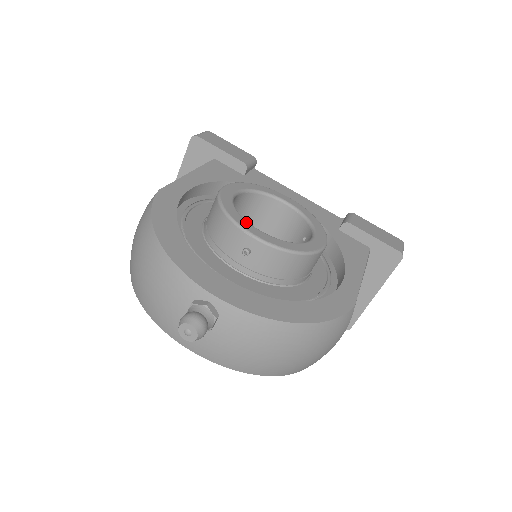
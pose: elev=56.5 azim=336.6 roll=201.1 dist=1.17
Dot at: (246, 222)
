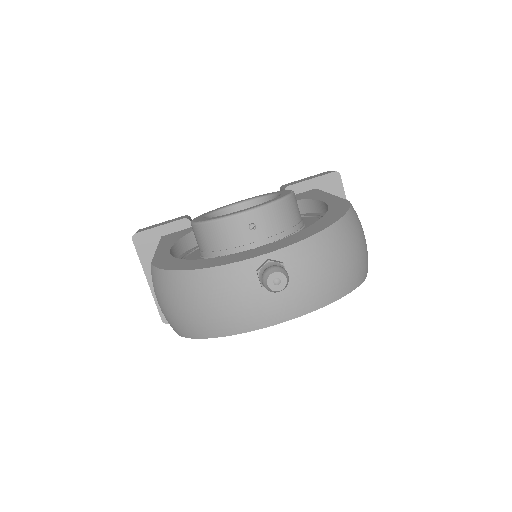
Dot at: (232, 213)
